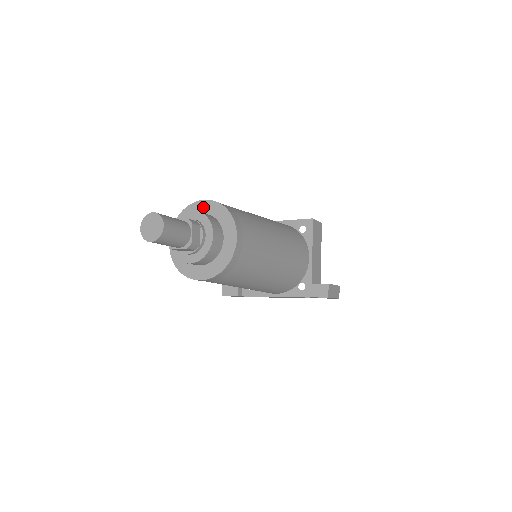
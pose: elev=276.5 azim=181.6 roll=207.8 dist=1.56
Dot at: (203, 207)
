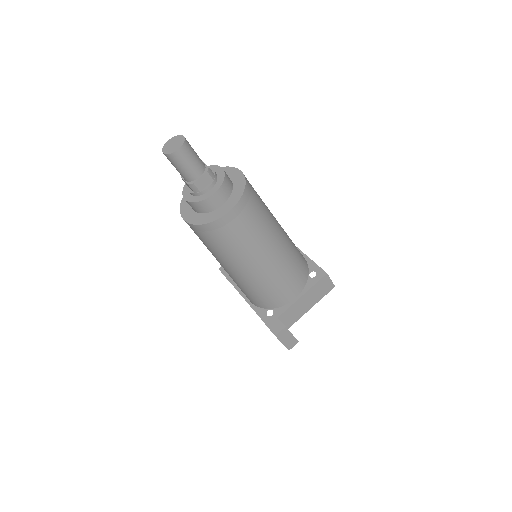
Dot at: (235, 174)
